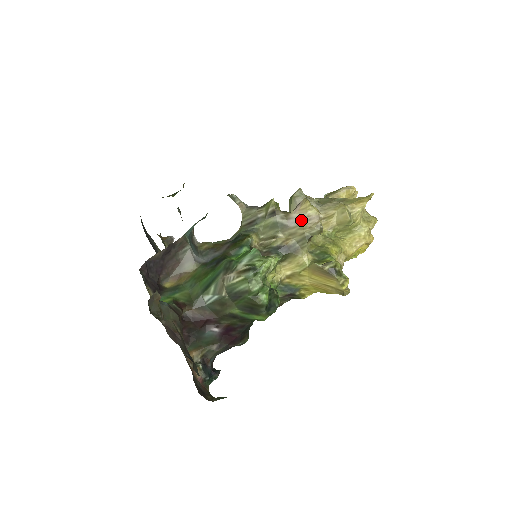
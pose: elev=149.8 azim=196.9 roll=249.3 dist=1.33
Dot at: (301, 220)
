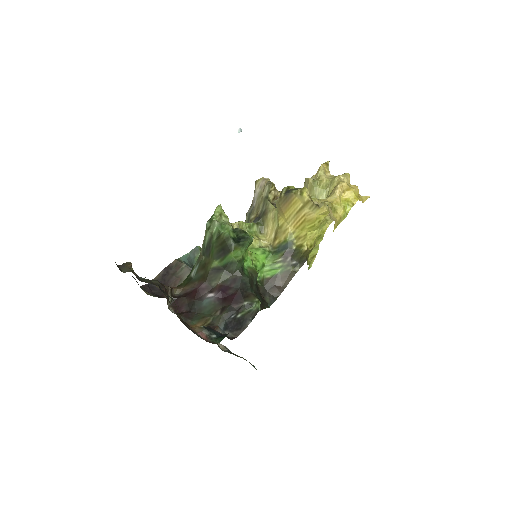
Dot at: (256, 193)
